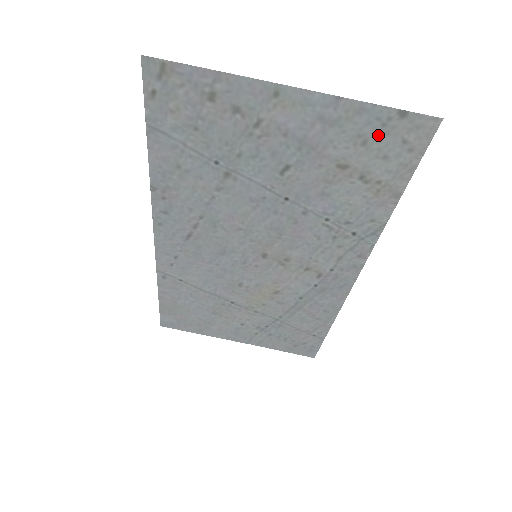
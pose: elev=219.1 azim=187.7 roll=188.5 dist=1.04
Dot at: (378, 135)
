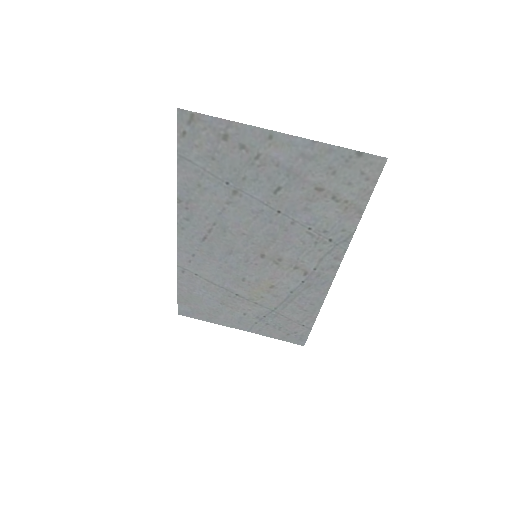
Dot at: (343, 168)
